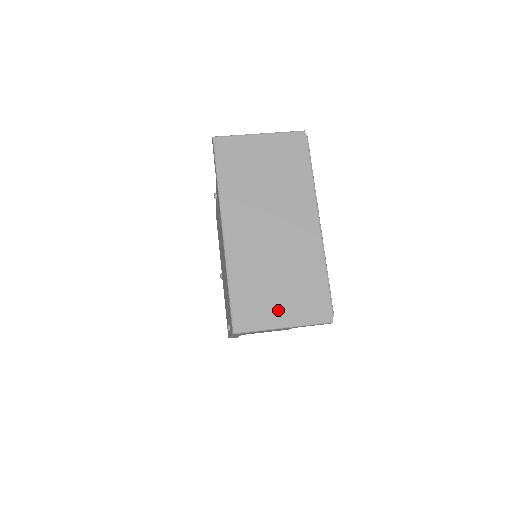
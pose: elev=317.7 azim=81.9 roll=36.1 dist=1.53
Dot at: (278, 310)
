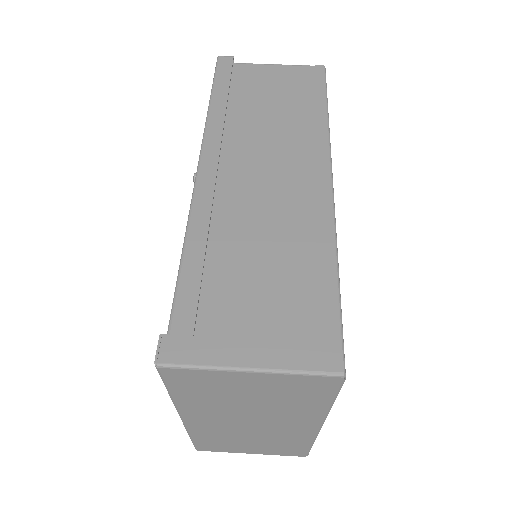
Dot at: (246, 450)
